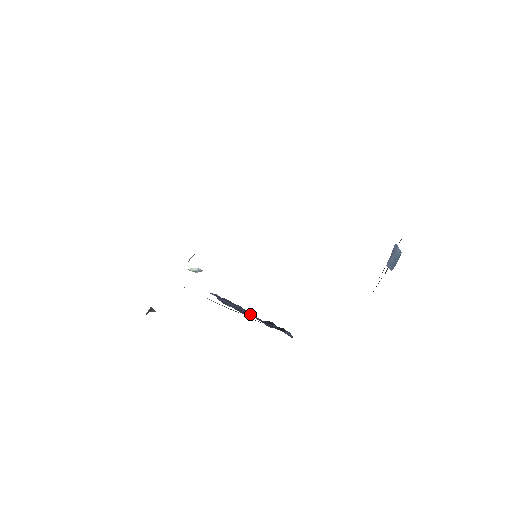
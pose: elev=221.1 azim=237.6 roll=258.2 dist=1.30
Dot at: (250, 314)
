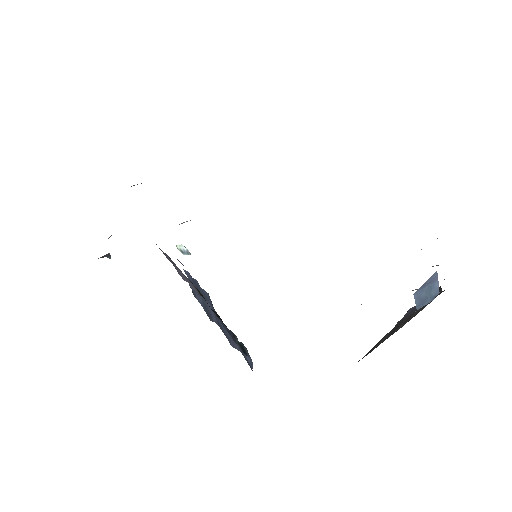
Dot at: (217, 320)
